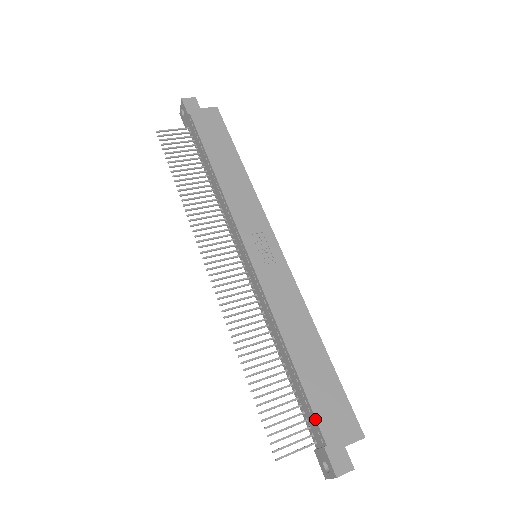
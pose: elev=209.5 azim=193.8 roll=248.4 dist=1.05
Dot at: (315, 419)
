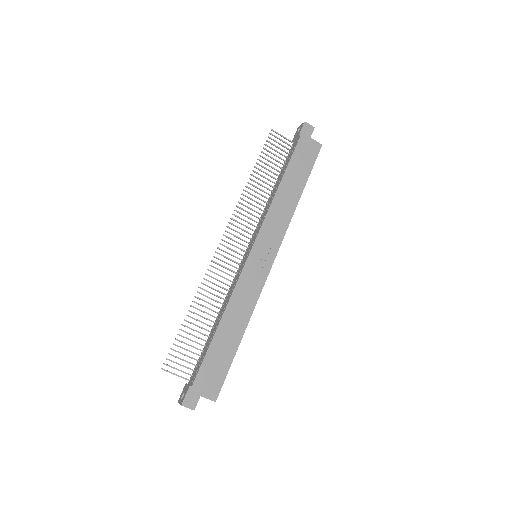
Dot at: (199, 369)
